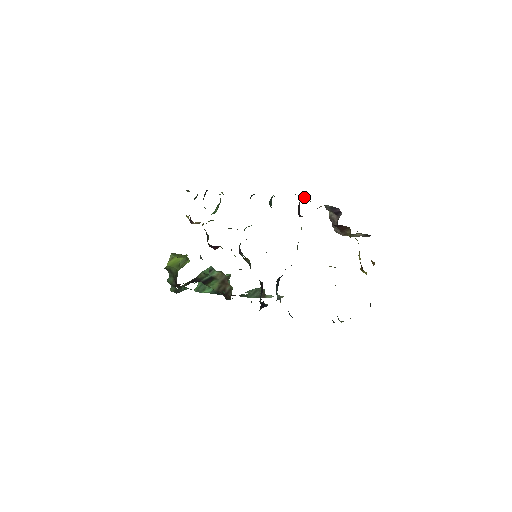
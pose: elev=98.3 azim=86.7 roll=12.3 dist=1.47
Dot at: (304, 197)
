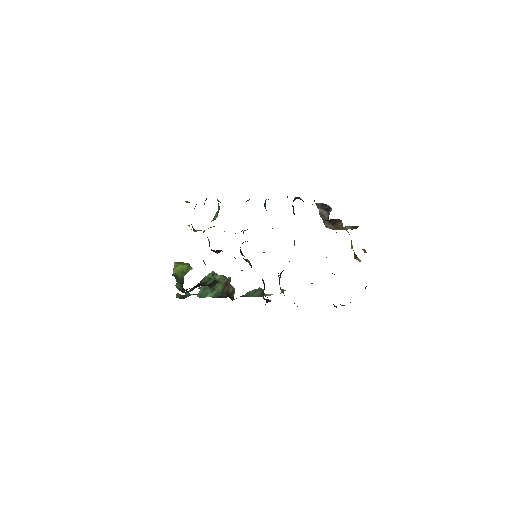
Dot at: (297, 197)
